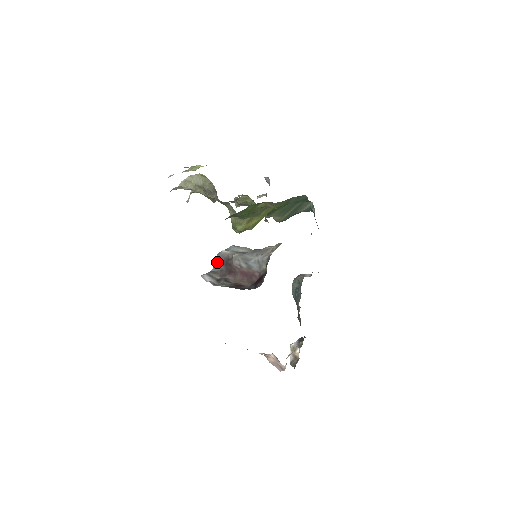
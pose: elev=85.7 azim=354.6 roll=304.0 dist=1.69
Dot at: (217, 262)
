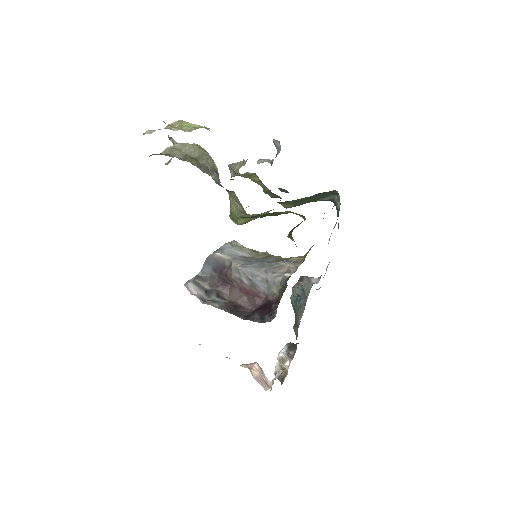
Dot at: (207, 265)
